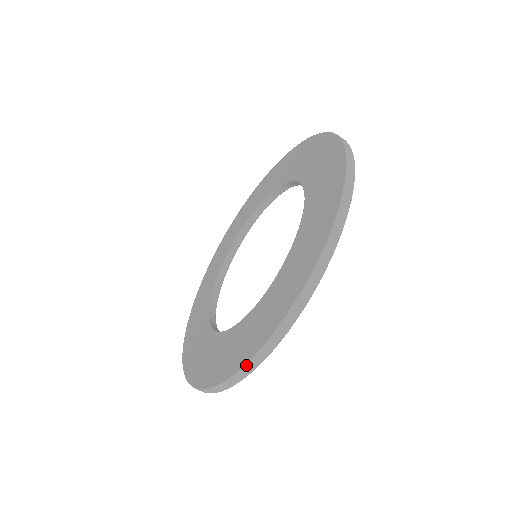
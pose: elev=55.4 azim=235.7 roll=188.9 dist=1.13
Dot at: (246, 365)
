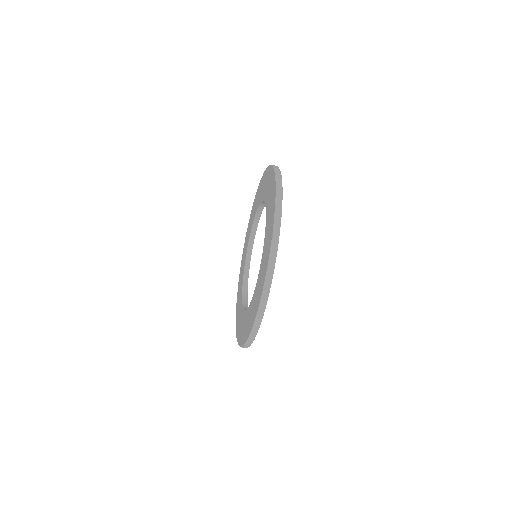
Dot at: (258, 312)
